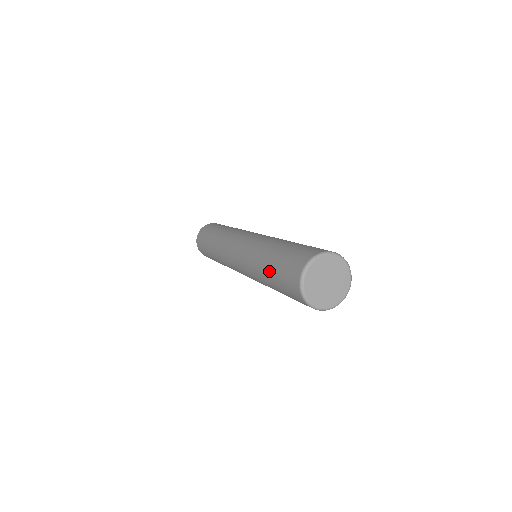
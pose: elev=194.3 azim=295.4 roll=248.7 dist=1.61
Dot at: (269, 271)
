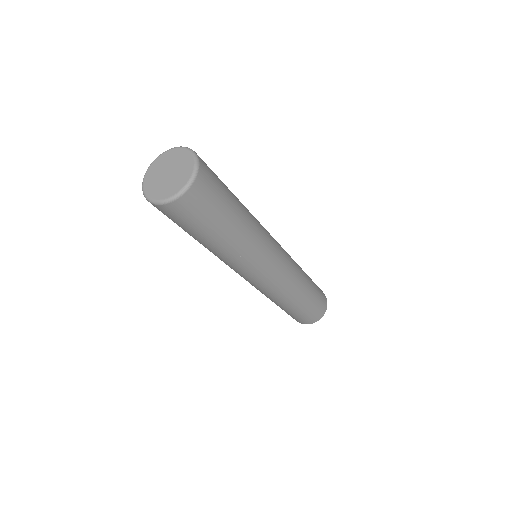
Dot at: occluded
